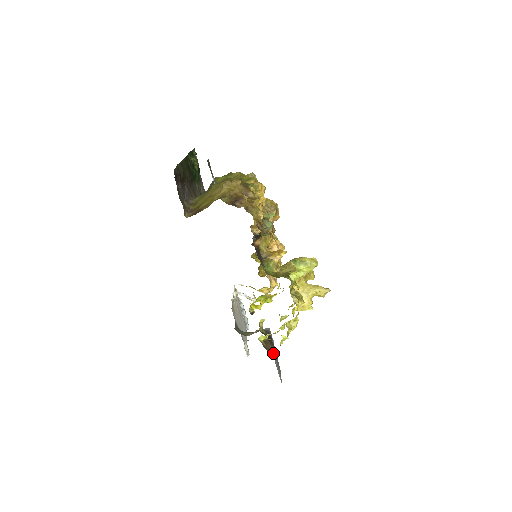
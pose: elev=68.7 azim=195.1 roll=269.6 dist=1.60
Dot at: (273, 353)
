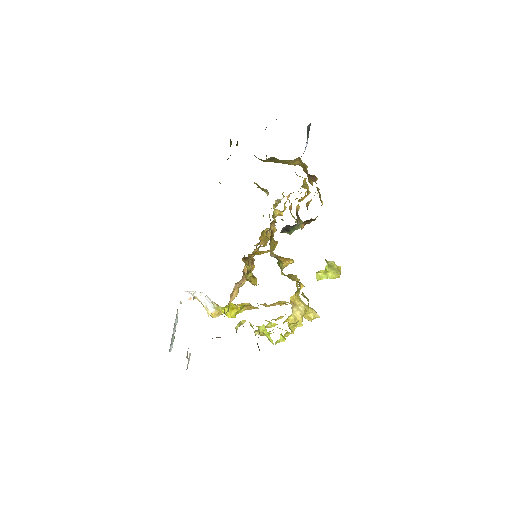
Dot at: occluded
